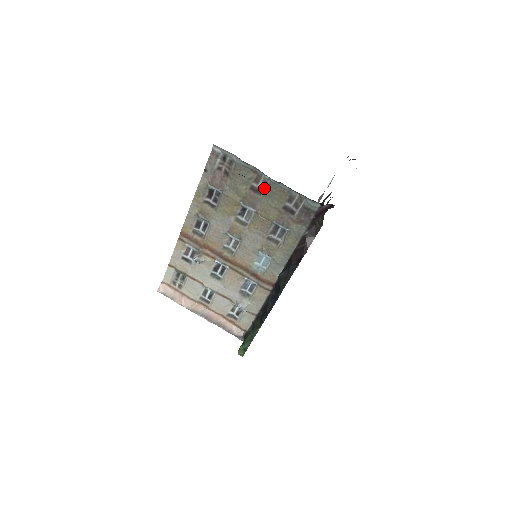
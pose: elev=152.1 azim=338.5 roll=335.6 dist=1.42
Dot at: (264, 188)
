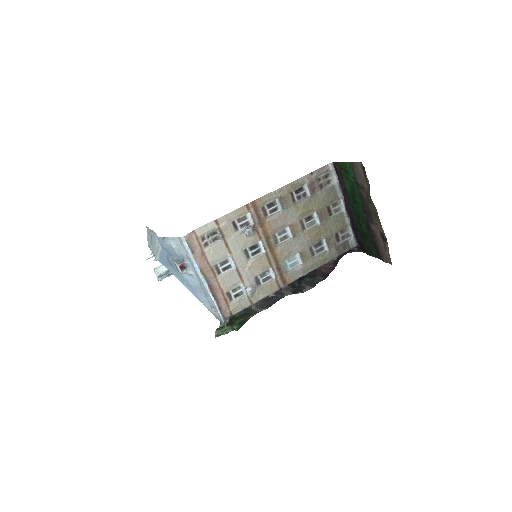
Dot at: (335, 213)
